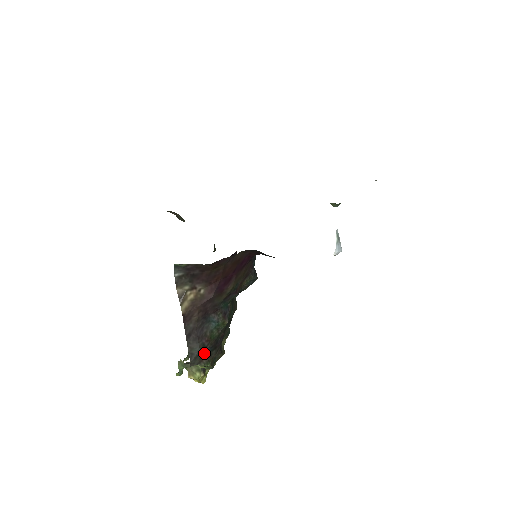
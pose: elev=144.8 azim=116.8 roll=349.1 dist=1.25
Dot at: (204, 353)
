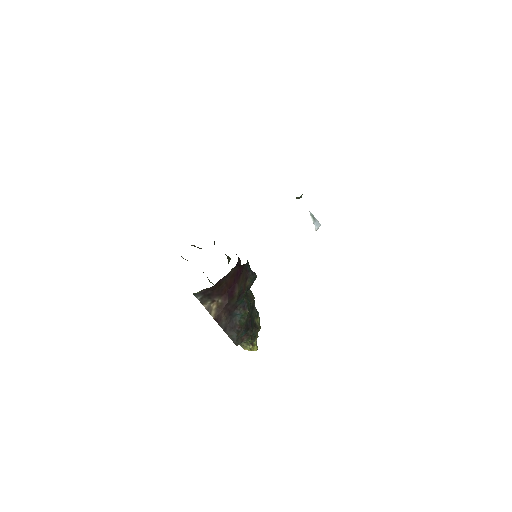
Dot at: (241, 335)
